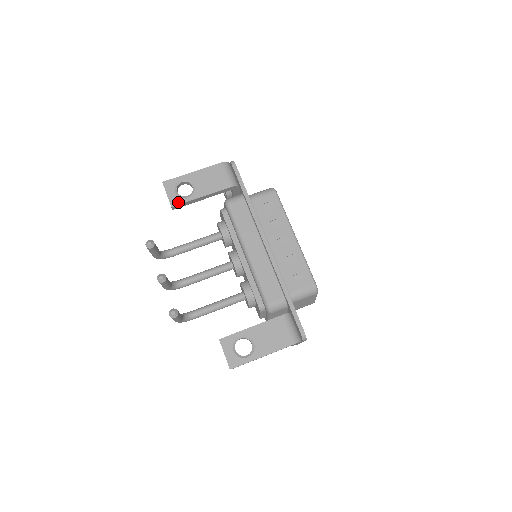
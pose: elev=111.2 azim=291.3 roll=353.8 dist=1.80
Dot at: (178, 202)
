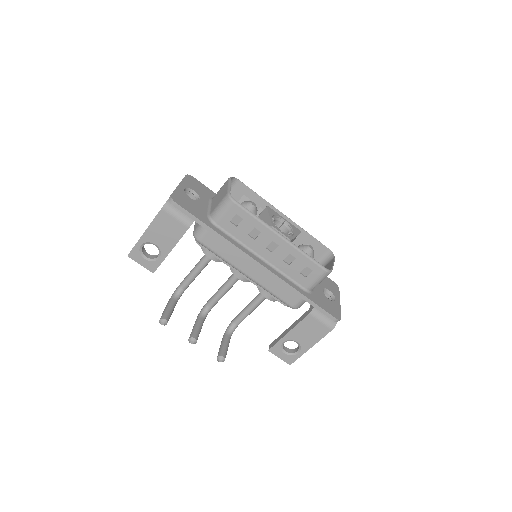
Dot at: (155, 267)
